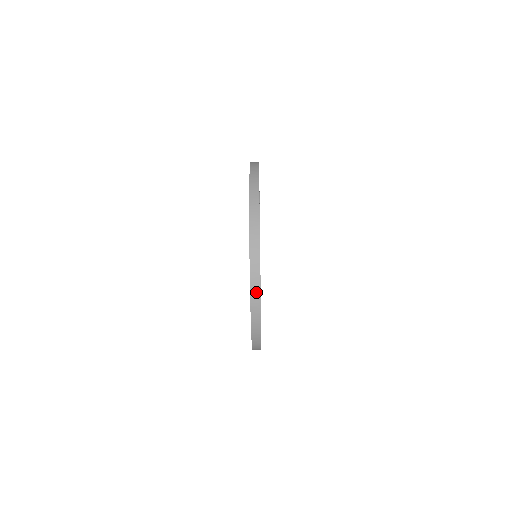
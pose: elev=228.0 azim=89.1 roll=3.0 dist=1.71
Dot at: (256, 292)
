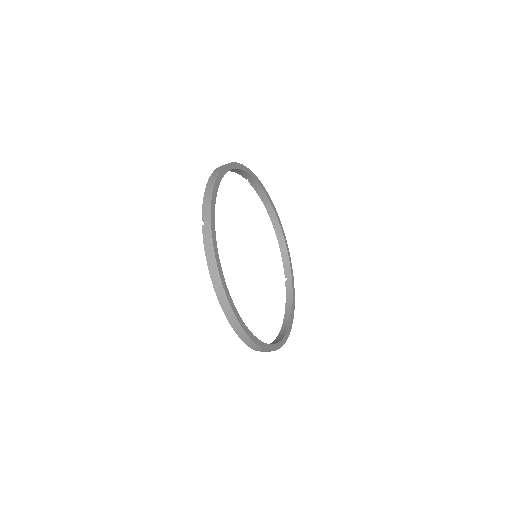
Dot at: (242, 334)
